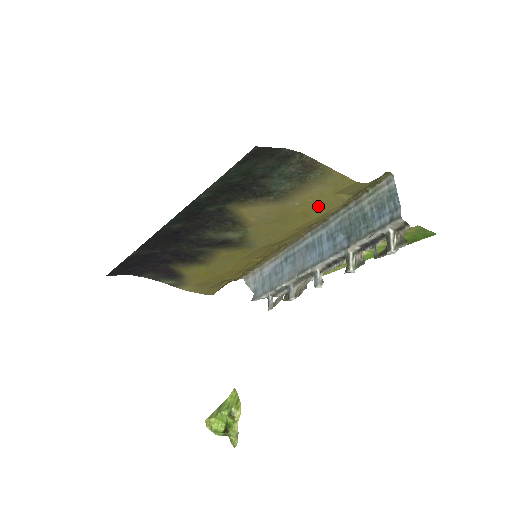
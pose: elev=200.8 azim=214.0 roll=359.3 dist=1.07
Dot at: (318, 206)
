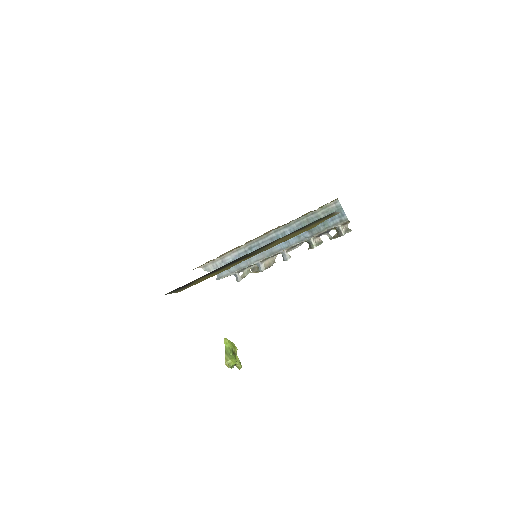
Dot at: (315, 225)
